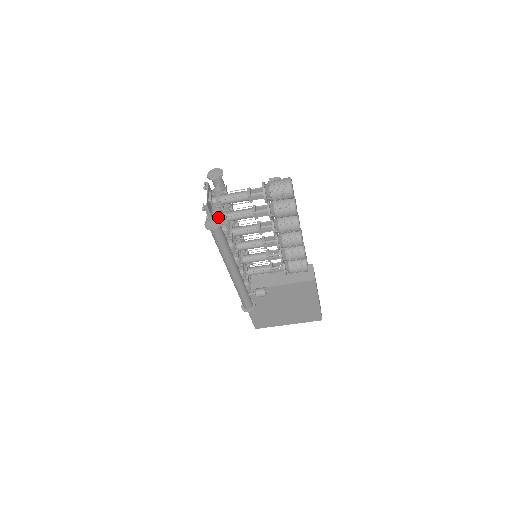
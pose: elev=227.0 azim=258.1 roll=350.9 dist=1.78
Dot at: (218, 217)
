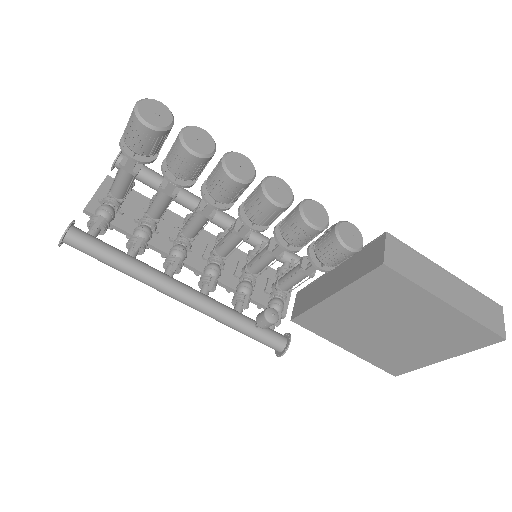
Dot at: (72, 221)
